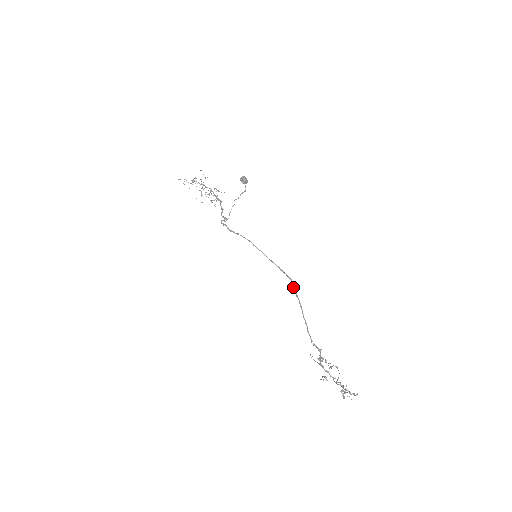
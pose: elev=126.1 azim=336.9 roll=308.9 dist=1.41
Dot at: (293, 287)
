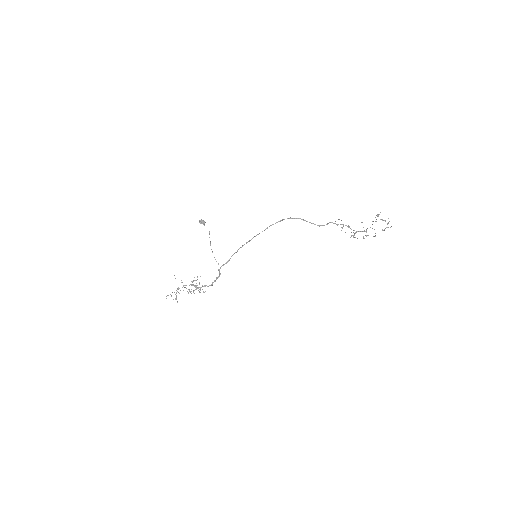
Dot at: (289, 218)
